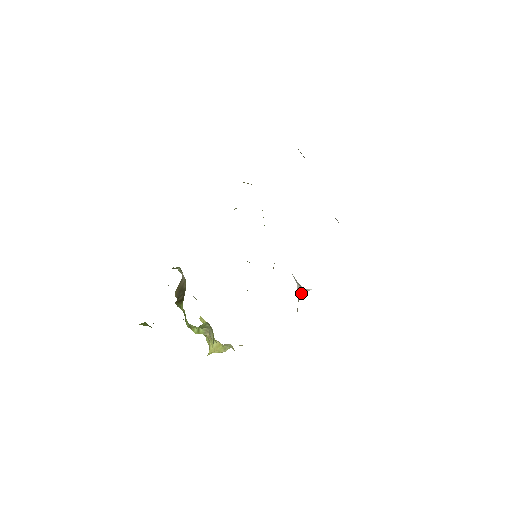
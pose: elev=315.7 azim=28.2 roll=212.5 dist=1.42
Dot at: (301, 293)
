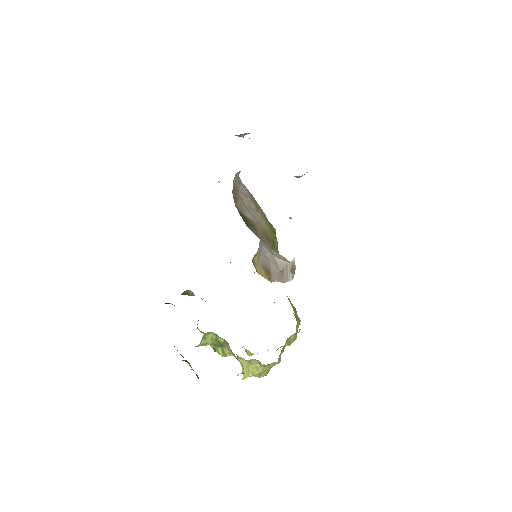
Dot at: (285, 266)
